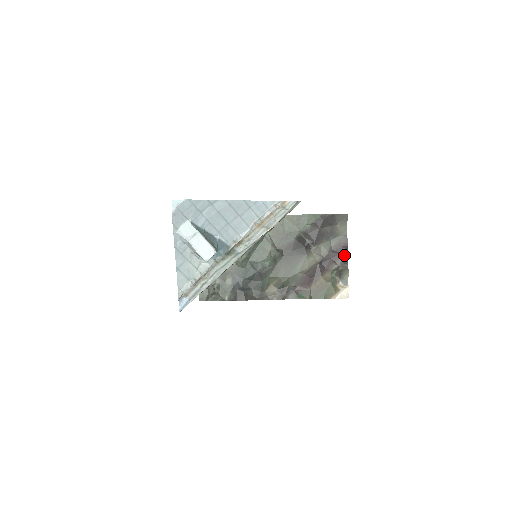
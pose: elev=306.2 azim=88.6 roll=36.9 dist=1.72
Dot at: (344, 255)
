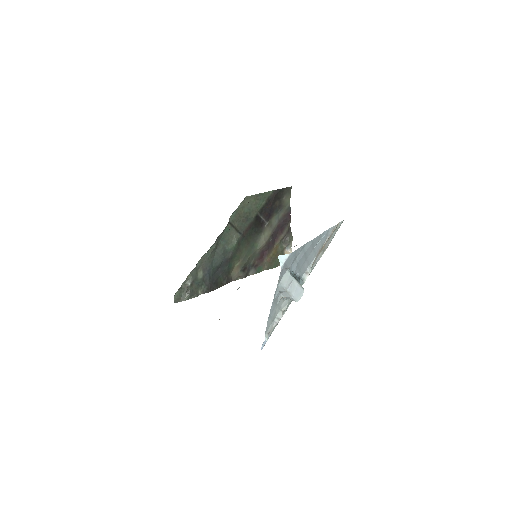
Dot at: (288, 224)
